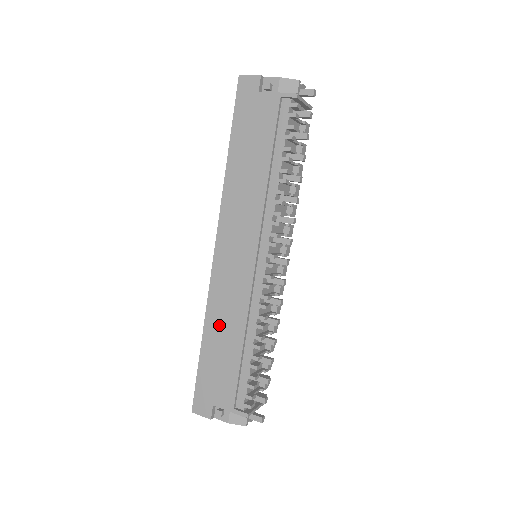
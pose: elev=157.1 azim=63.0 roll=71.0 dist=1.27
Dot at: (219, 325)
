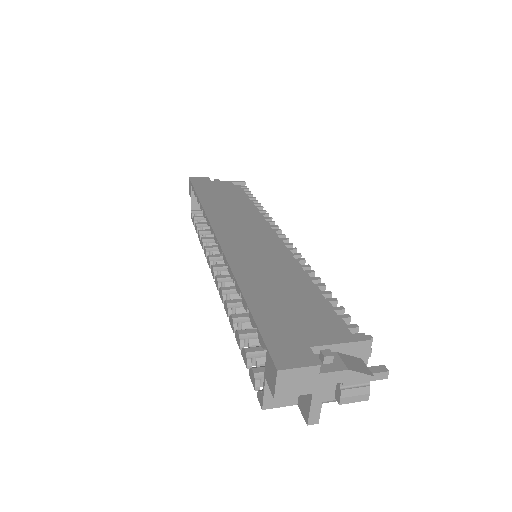
Dot at: (259, 276)
